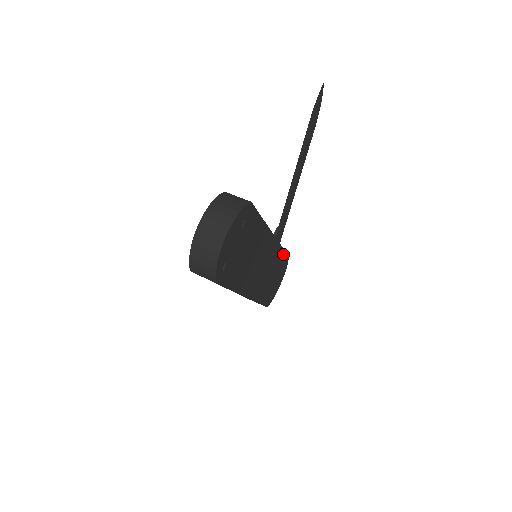
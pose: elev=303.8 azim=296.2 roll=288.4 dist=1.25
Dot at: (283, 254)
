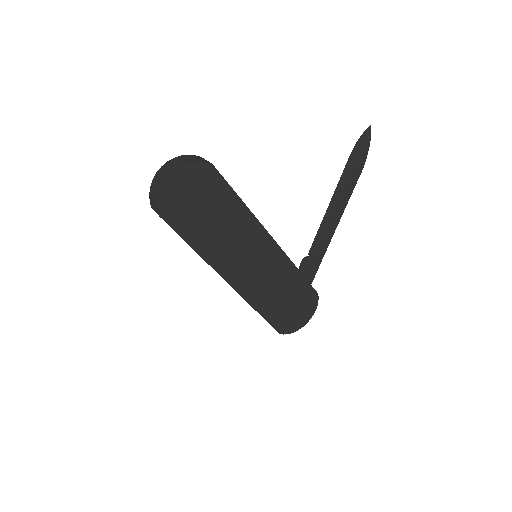
Dot at: (303, 280)
